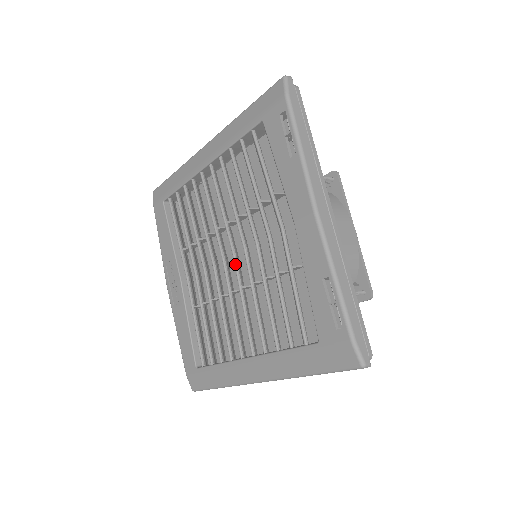
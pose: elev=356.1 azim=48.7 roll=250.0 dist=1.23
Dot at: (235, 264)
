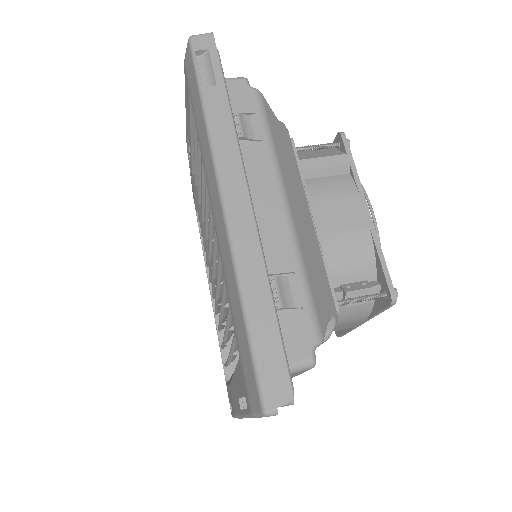
Dot at: (212, 281)
